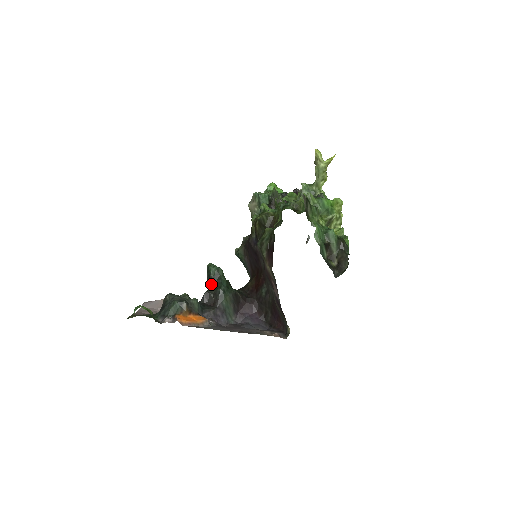
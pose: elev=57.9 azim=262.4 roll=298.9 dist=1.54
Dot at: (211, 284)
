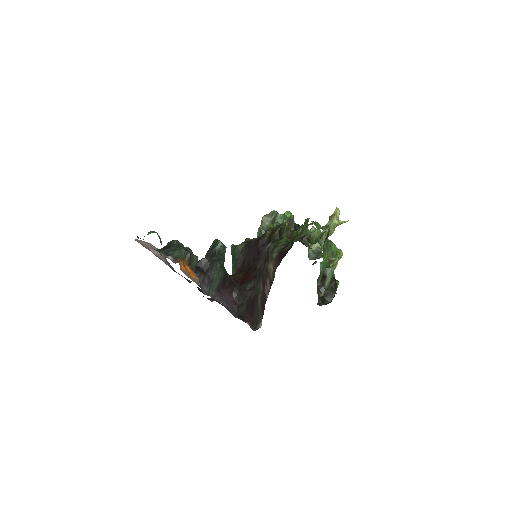
Dot at: (212, 255)
